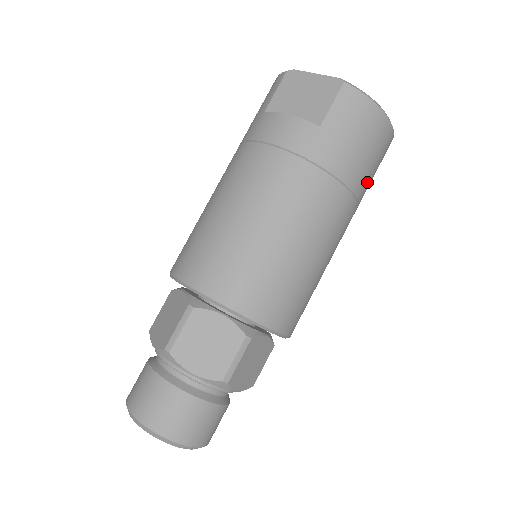
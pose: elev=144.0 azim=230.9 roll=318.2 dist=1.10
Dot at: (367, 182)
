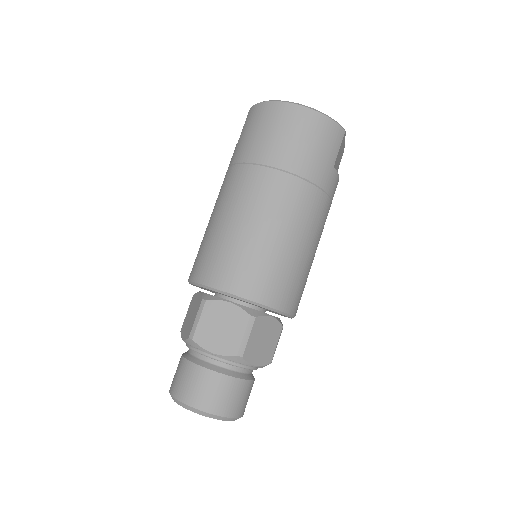
Dot at: (284, 152)
